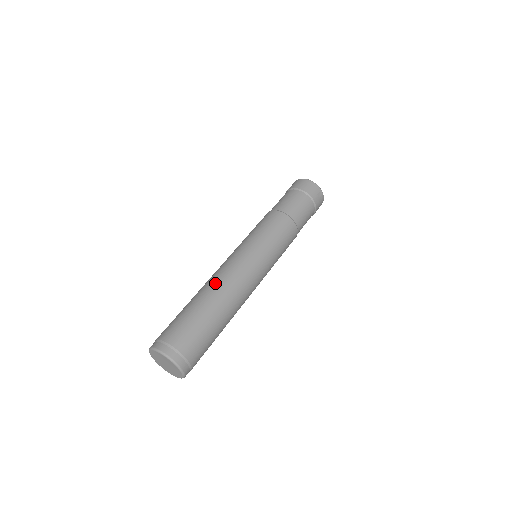
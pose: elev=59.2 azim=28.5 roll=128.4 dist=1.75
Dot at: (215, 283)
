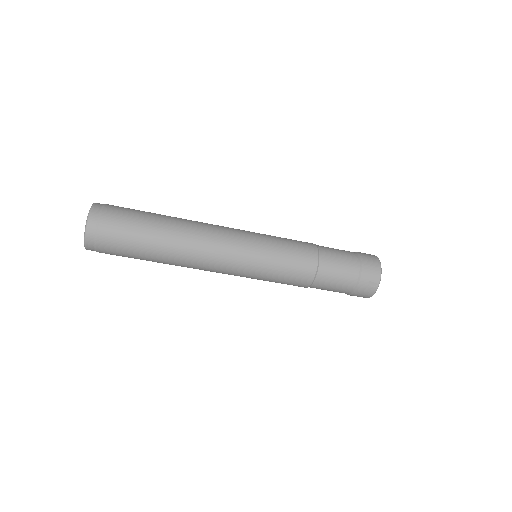
Dot at: (192, 224)
